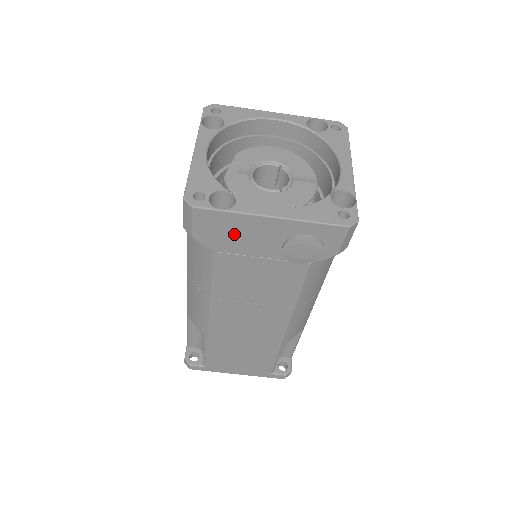
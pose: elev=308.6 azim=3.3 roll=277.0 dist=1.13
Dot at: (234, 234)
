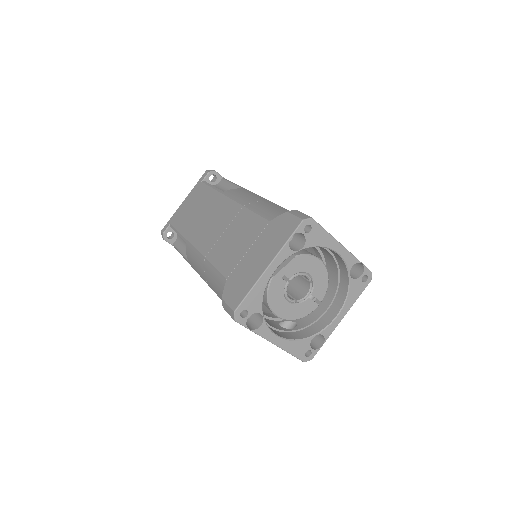
Dot at: occluded
